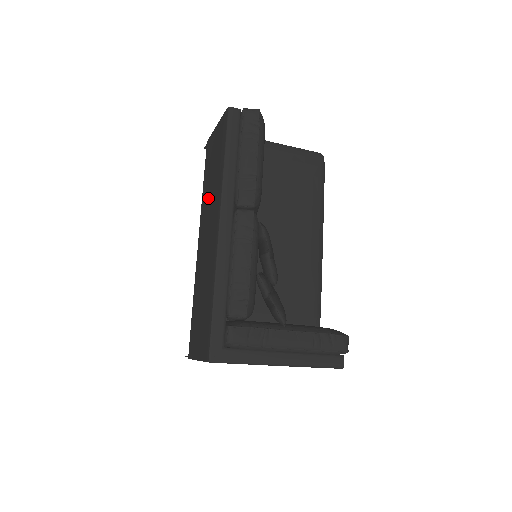
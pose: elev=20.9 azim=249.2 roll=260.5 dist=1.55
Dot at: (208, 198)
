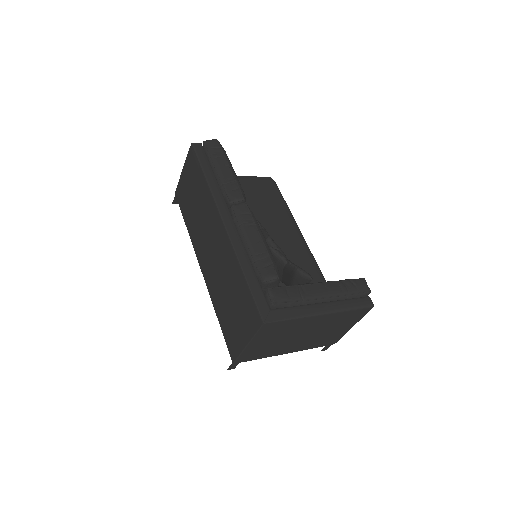
Dot at: (197, 222)
